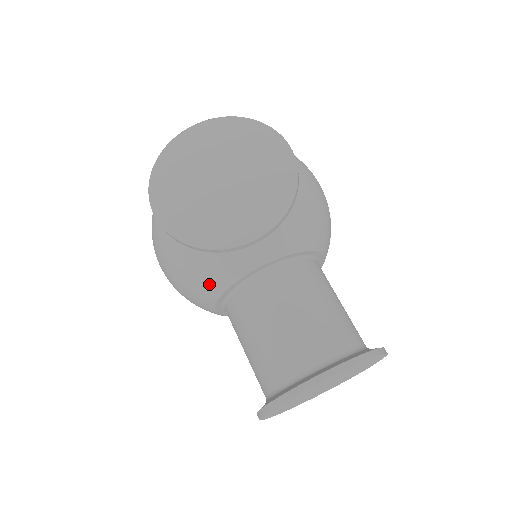
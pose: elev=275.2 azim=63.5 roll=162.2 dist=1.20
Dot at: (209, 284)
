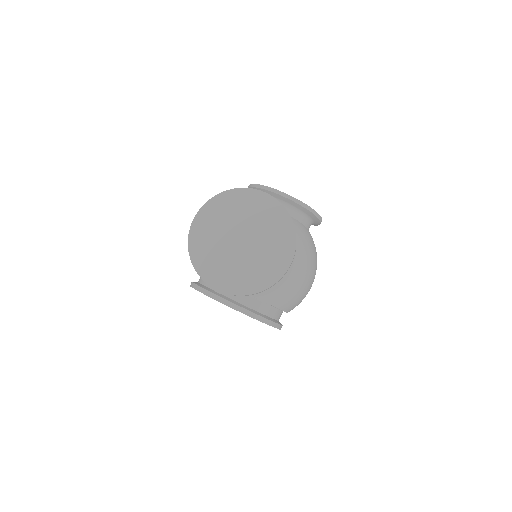
Dot at: occluded
